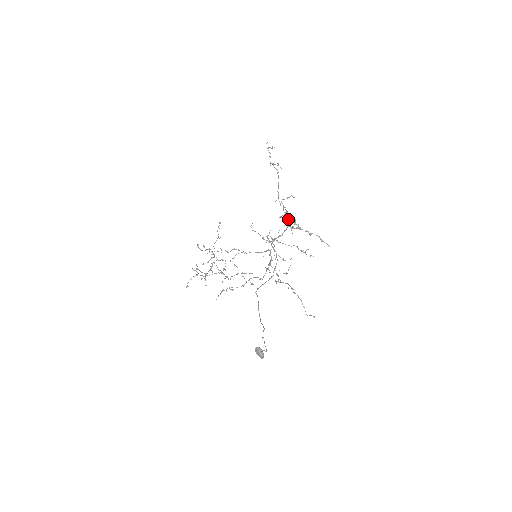
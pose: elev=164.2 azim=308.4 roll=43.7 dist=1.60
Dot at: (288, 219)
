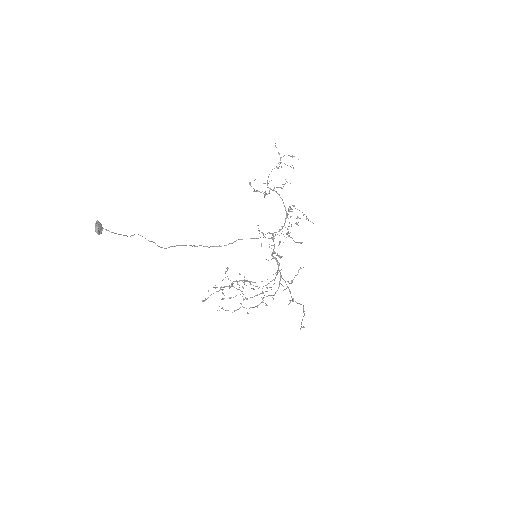
Dot at: occluded
